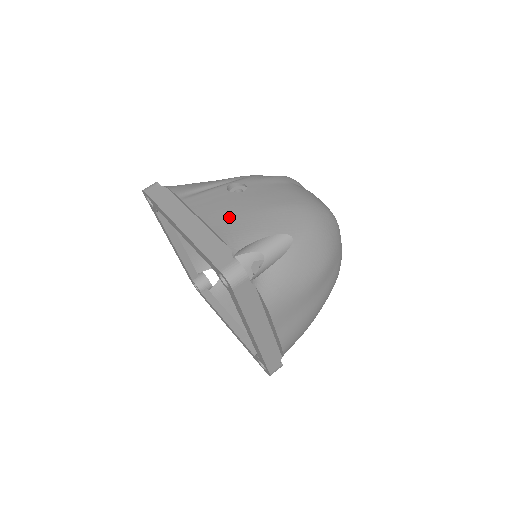
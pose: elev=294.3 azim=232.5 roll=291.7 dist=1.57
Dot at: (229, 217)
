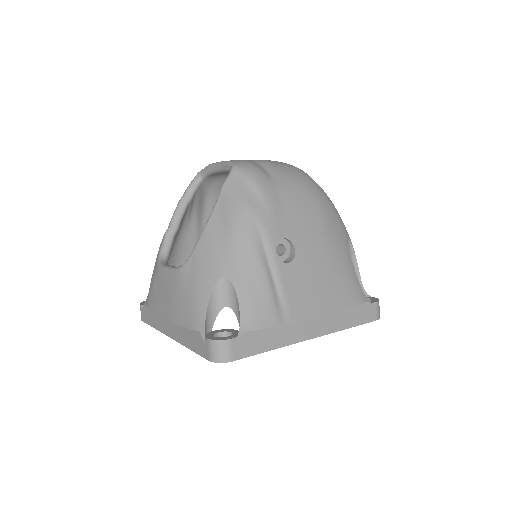
Dot at: (332, 284)
